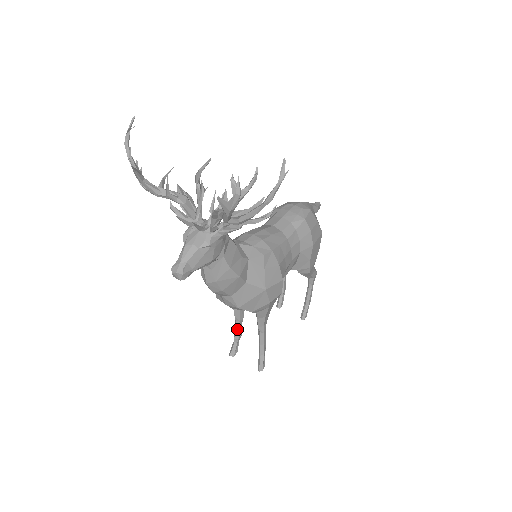
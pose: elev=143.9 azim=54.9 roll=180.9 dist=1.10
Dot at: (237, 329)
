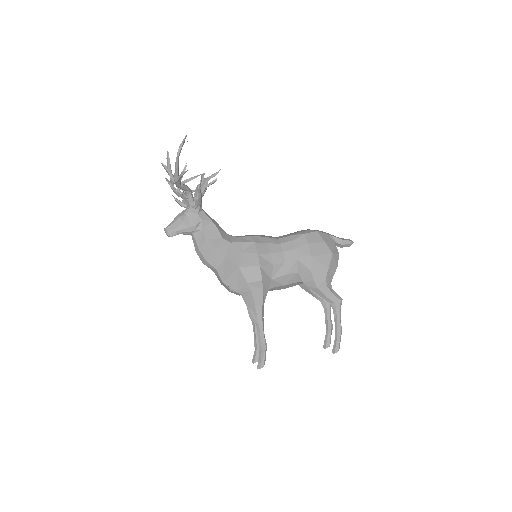
Dot at: (254, 332)
